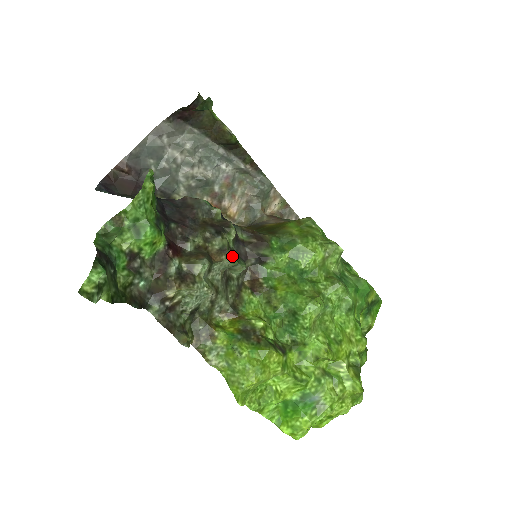
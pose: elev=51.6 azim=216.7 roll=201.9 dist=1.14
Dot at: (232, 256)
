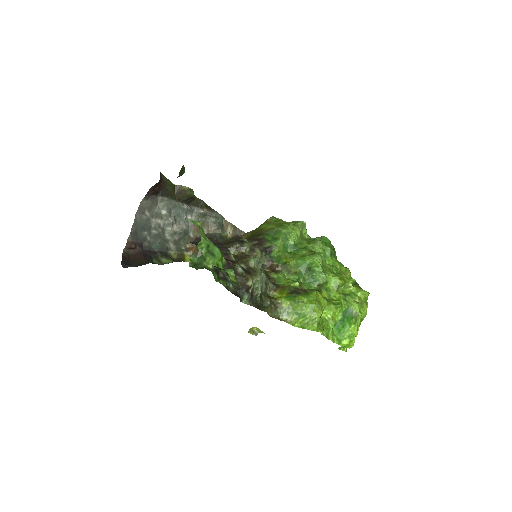
Dot at: (259, 250)
